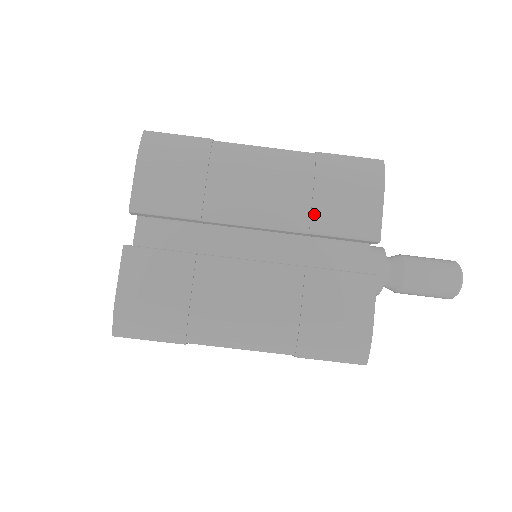
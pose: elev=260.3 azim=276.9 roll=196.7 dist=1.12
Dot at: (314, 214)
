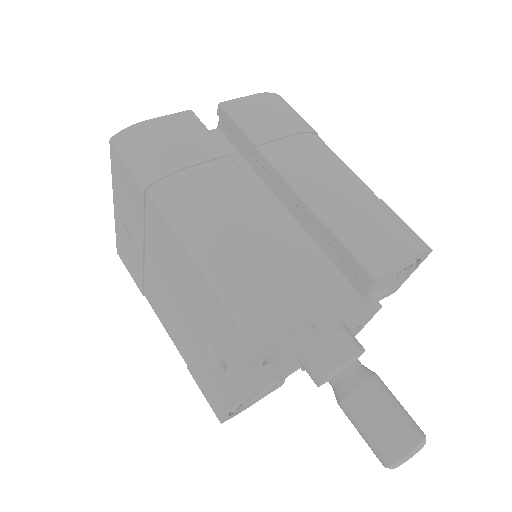
Dot at: (341, 216)
